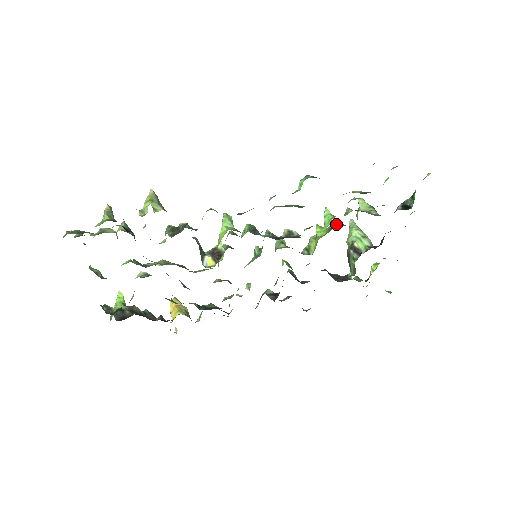
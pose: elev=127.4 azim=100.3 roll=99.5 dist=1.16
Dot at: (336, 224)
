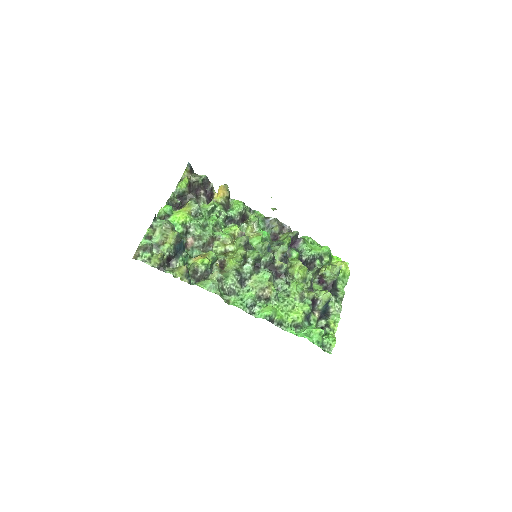
Dot at: (309, 282)
